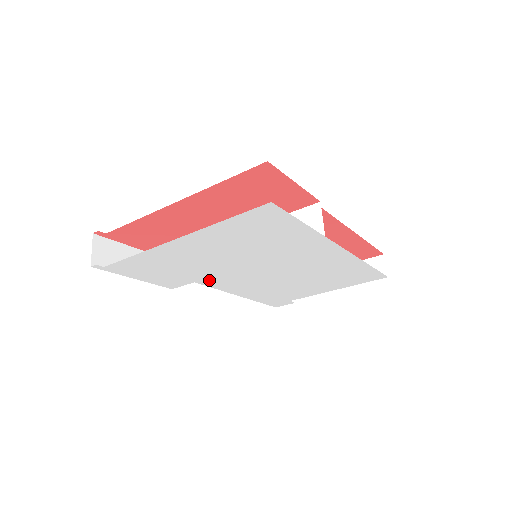
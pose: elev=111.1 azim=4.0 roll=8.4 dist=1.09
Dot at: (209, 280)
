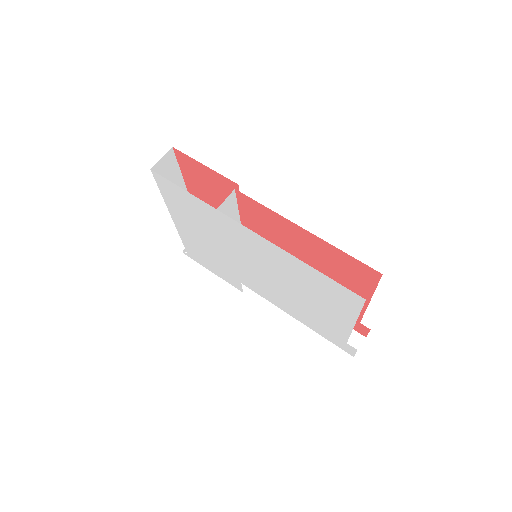
Dot at: (245, 281)
